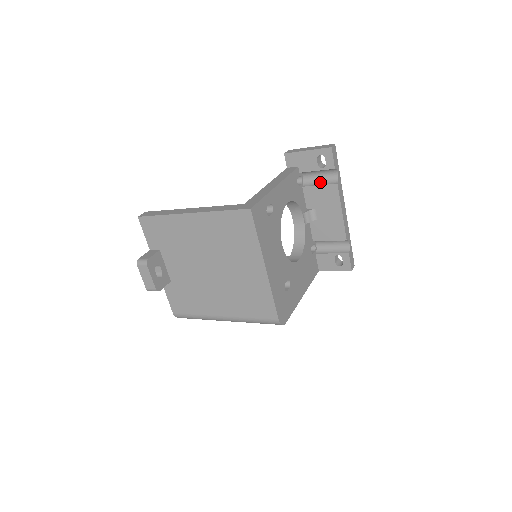
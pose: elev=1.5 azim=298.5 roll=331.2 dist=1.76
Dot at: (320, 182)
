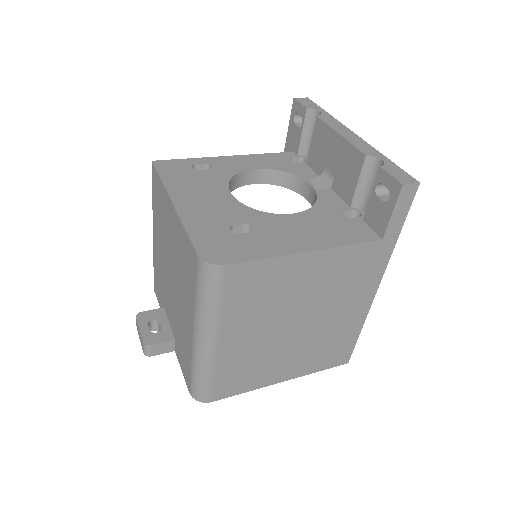
Dot at: occluded
